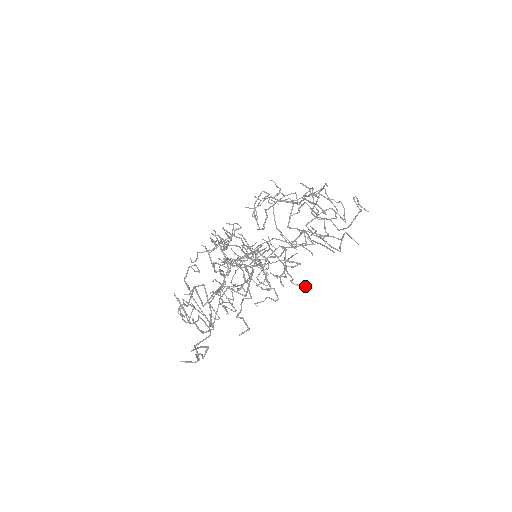
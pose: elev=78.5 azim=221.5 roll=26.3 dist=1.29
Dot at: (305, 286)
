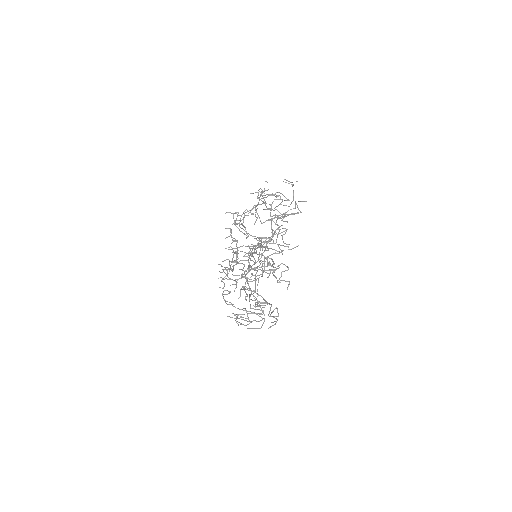
Dot at: (298, 245)
